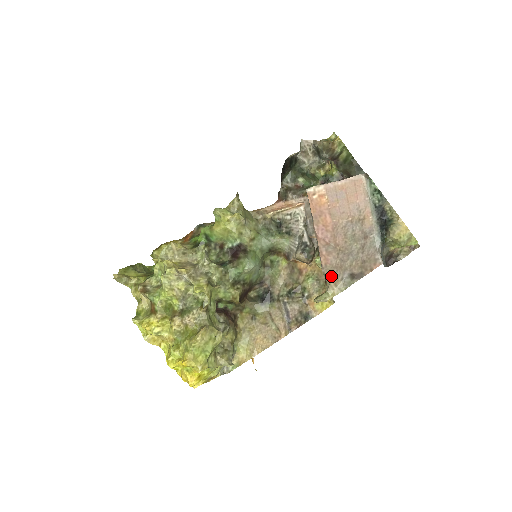
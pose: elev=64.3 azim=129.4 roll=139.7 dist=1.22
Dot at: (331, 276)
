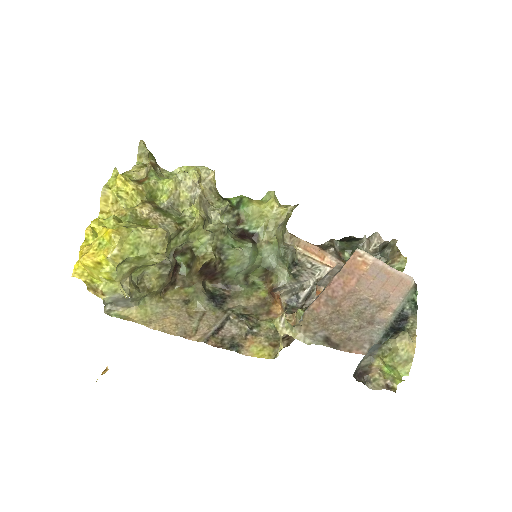
Dot at: (308, 322)
